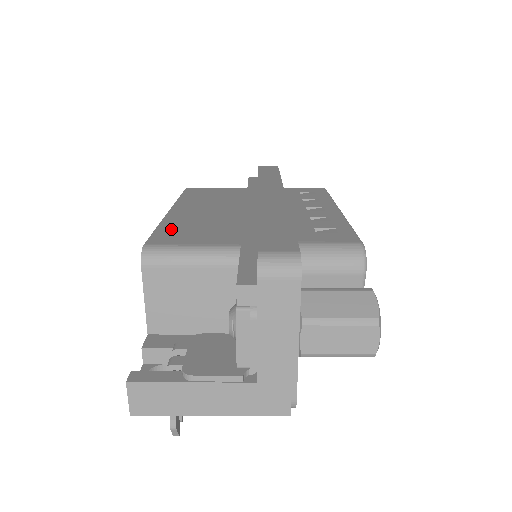
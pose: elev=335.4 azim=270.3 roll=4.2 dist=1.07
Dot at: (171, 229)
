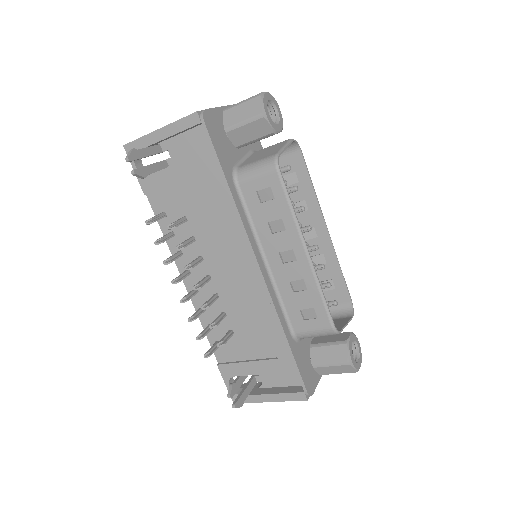
Dot at: occluded
